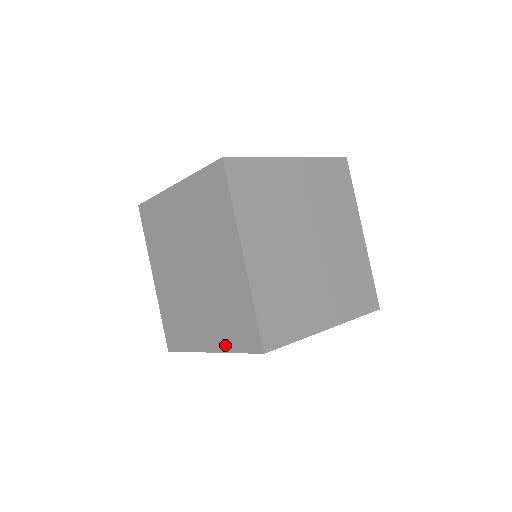
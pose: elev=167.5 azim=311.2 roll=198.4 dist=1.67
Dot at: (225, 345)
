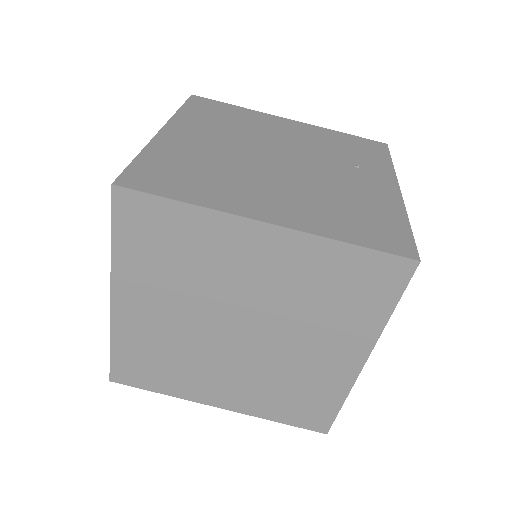
Dot at: (260, 412)
